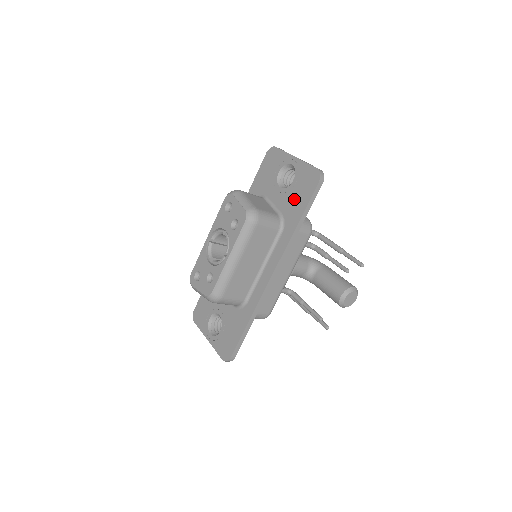
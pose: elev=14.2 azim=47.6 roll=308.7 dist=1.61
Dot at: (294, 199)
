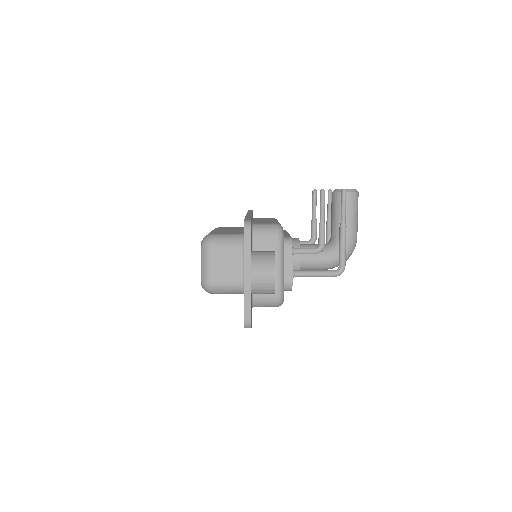
Dot at: occluded
